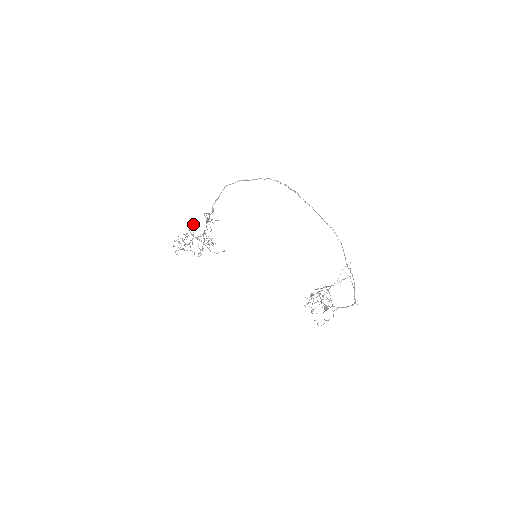
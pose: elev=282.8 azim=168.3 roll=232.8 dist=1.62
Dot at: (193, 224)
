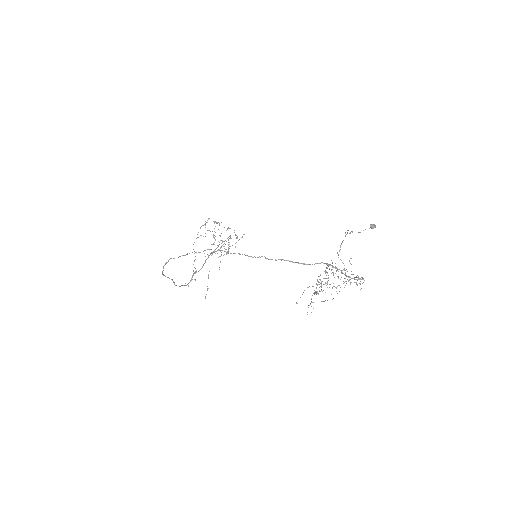
Dot at: (208, 218)
